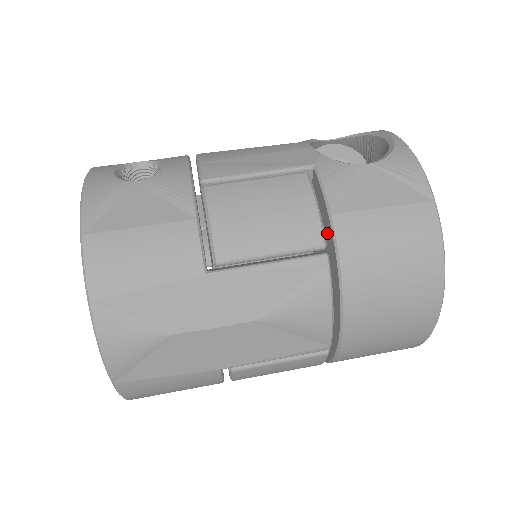
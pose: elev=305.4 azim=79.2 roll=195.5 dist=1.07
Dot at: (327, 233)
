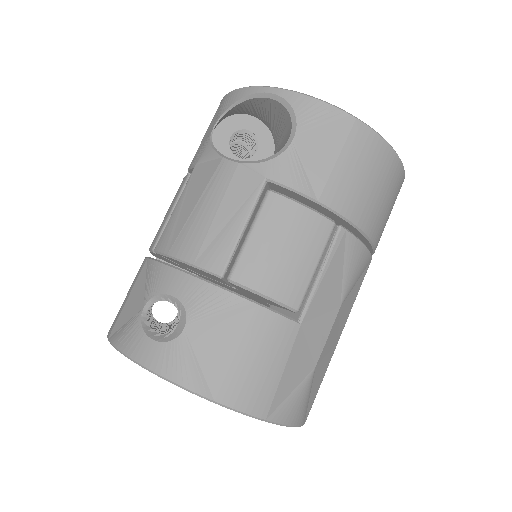
Dot at: (320, 211)
